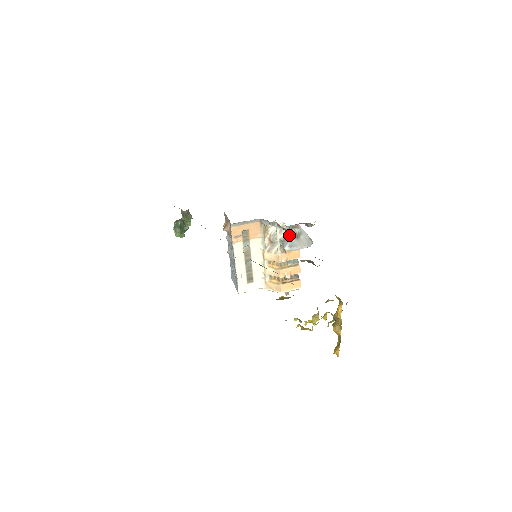
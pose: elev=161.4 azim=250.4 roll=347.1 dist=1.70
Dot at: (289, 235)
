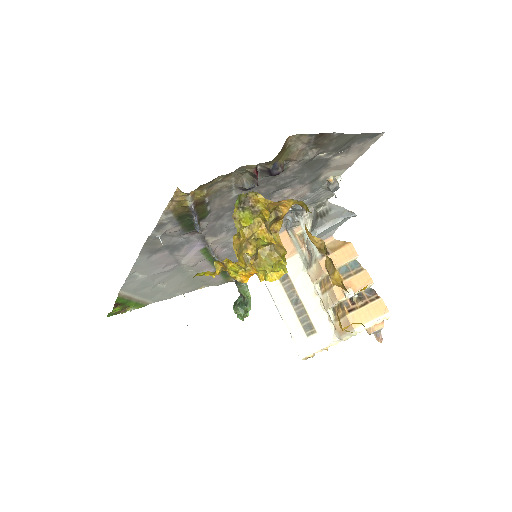
Dot at: (315, 220)
